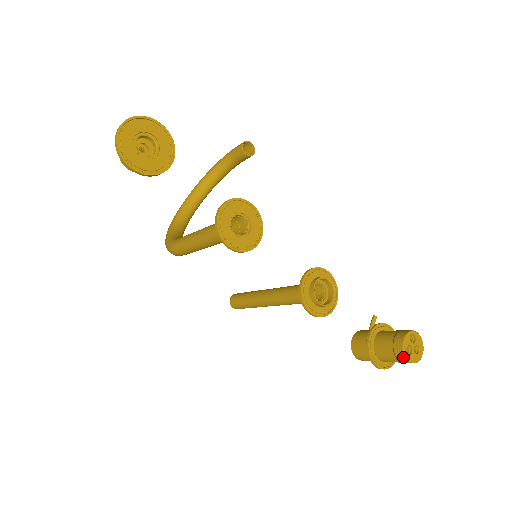
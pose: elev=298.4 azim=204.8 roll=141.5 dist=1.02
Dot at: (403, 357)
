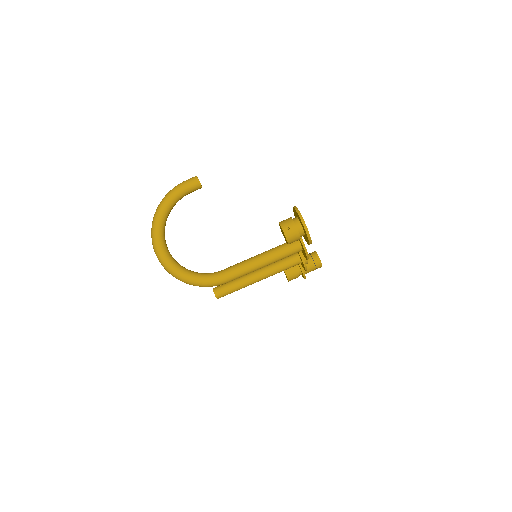
Dot at: (321, 266)
